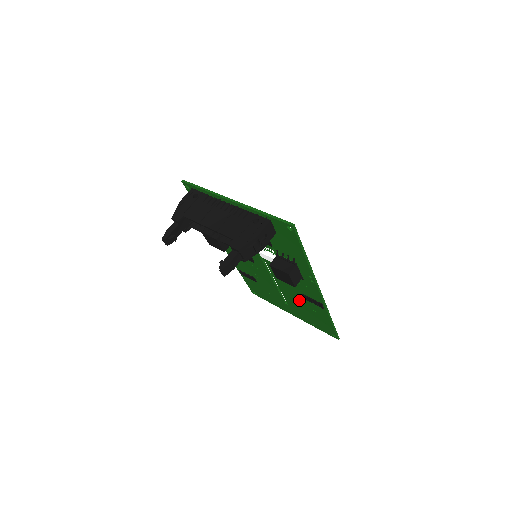
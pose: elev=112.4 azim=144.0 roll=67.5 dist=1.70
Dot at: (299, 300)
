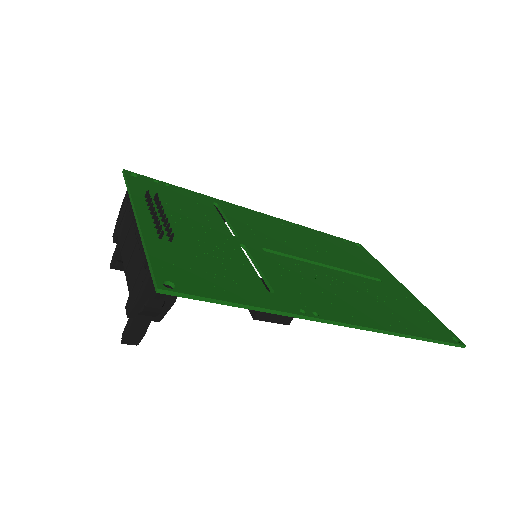
Dot at: occluded
